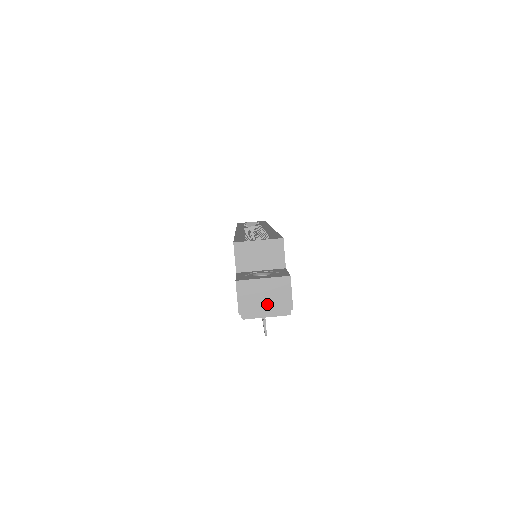
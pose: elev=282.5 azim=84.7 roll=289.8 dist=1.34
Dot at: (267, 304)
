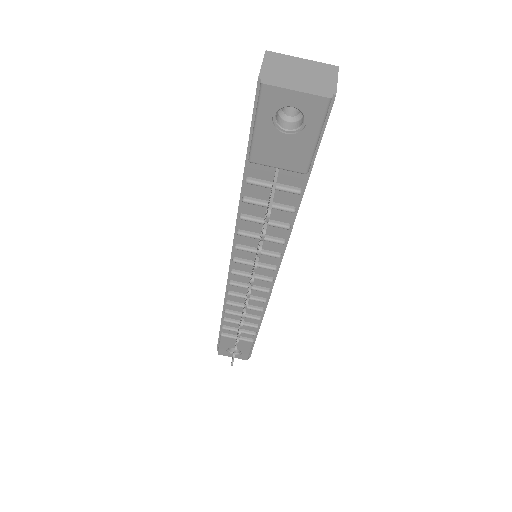
Dot at: (301, 80)
